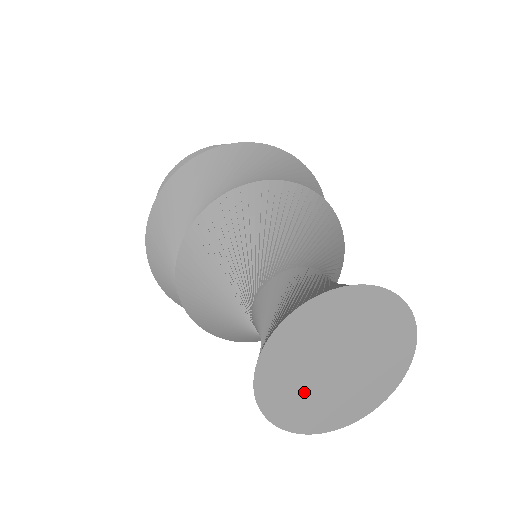
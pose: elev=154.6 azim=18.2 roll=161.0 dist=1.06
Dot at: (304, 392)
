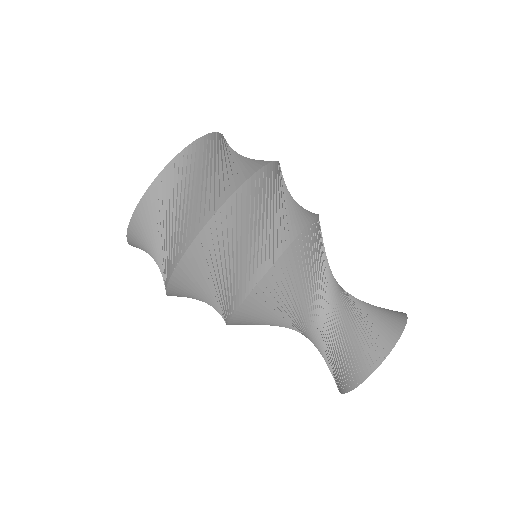
Dot at: occluded
